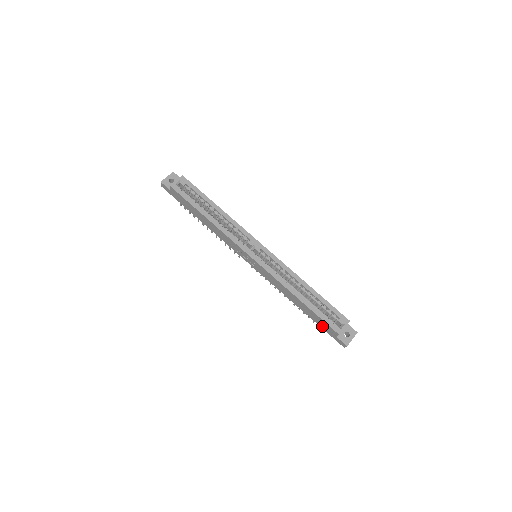
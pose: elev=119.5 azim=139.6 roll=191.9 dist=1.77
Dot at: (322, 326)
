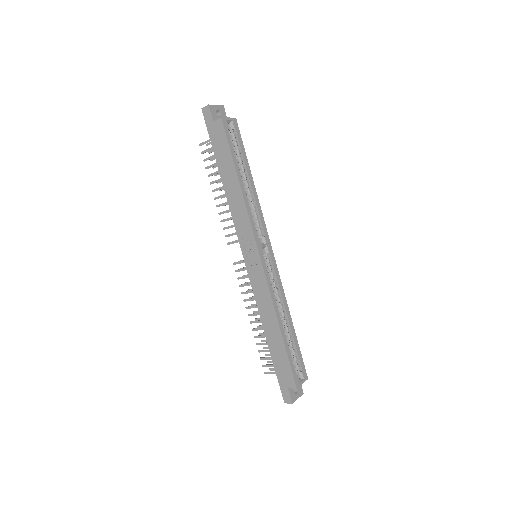
Dot at: (279, 369)
